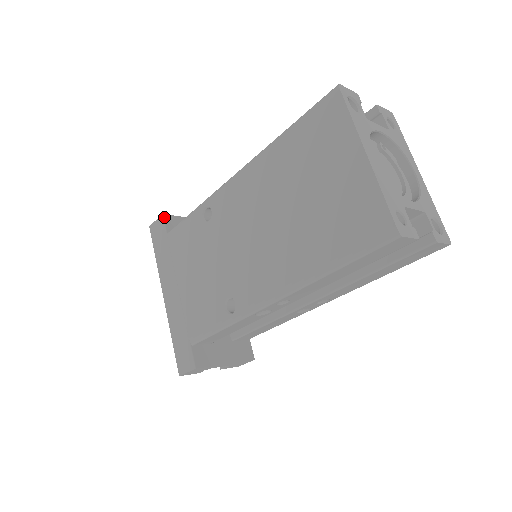
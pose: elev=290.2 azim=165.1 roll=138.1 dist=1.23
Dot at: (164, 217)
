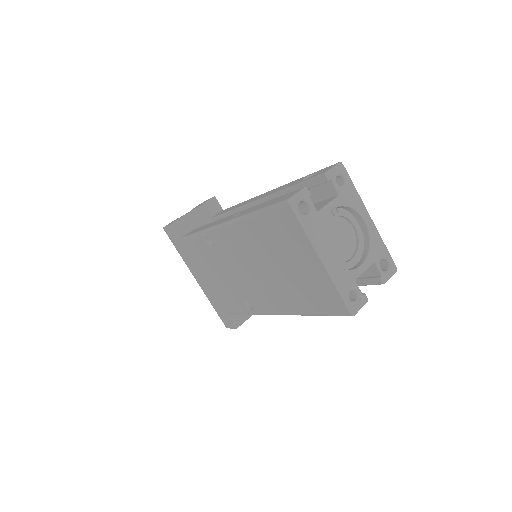
Dot at: (173, 226)
